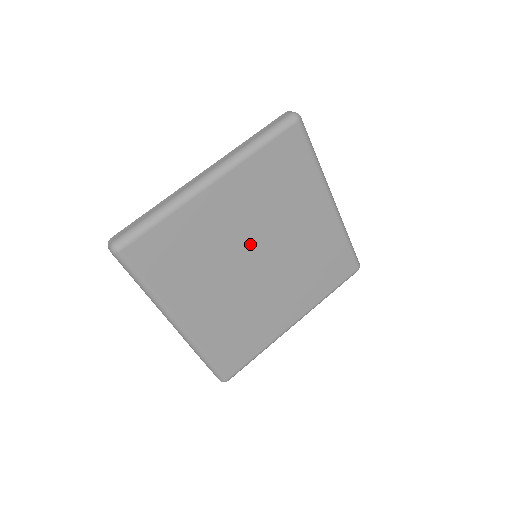
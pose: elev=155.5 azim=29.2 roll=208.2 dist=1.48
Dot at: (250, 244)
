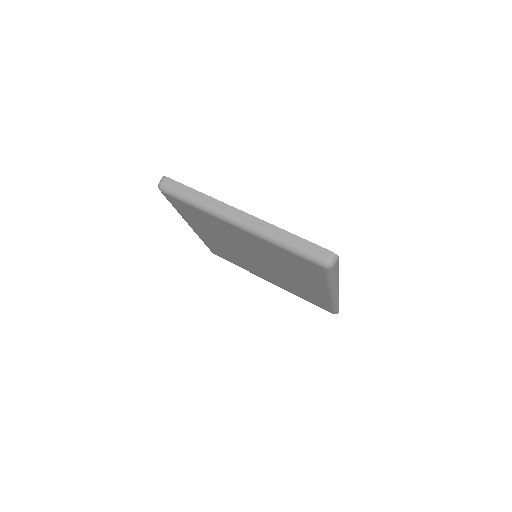
Dot at: (252, 253)
